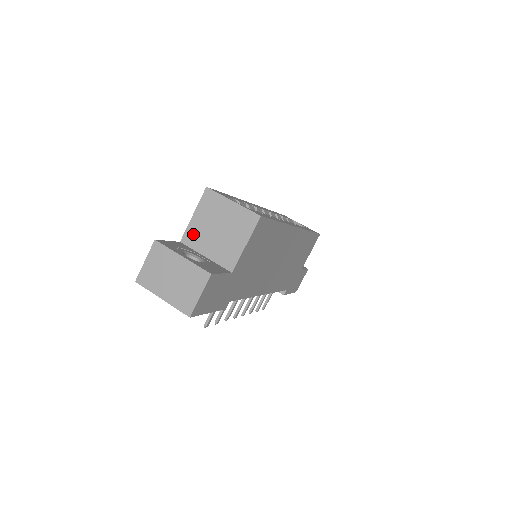
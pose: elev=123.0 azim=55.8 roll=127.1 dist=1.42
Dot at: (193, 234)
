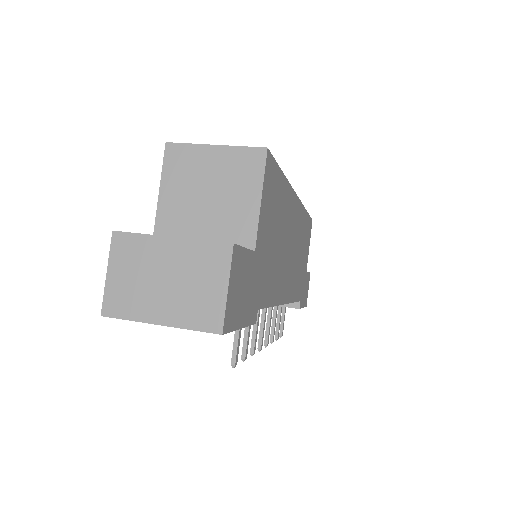
Dot at: (169, 220)
